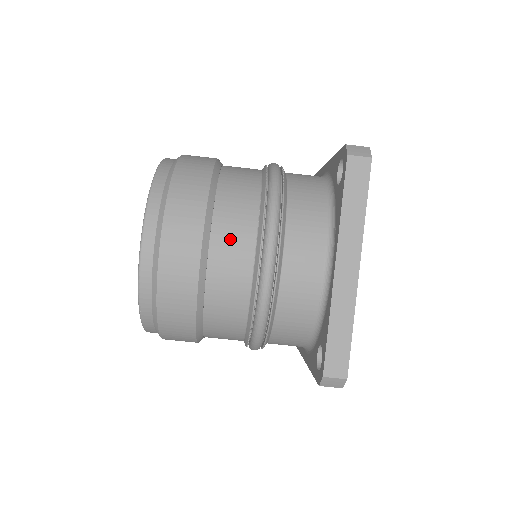
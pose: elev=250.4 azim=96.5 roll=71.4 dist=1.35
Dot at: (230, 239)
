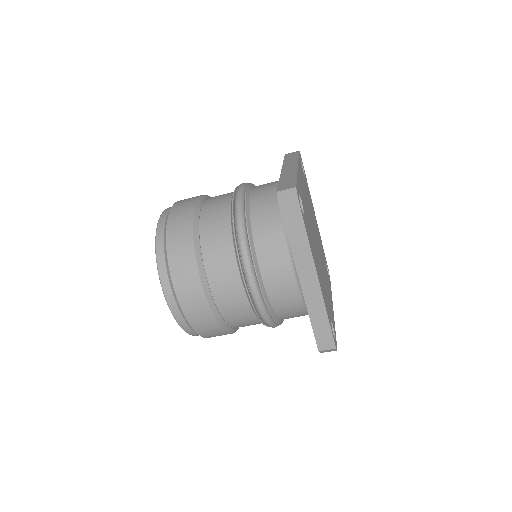
Dot at: (223, 282)
